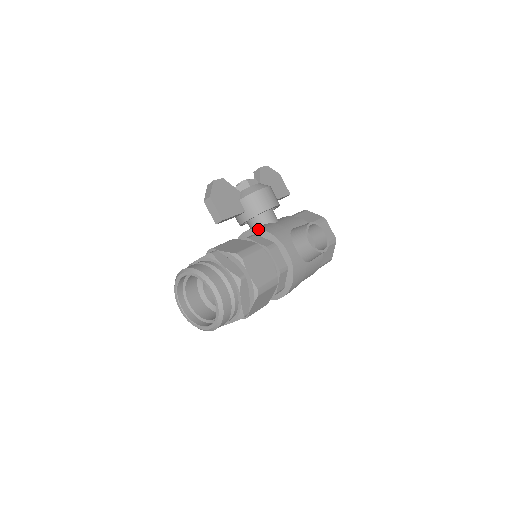
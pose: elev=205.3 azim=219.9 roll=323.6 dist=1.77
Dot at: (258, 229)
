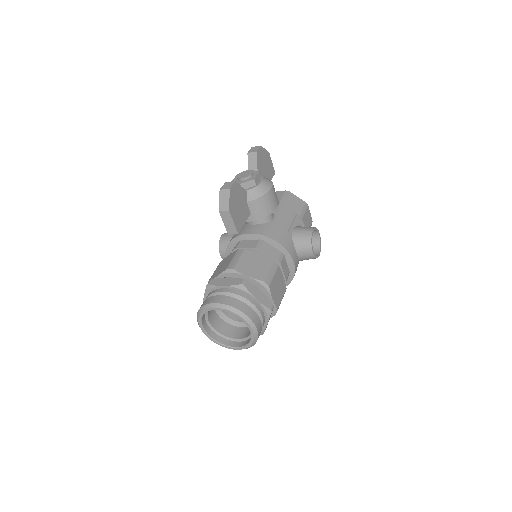
Dot at: (266, 236)
